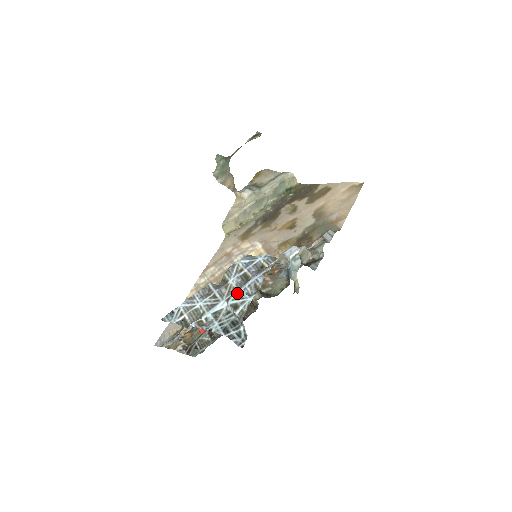
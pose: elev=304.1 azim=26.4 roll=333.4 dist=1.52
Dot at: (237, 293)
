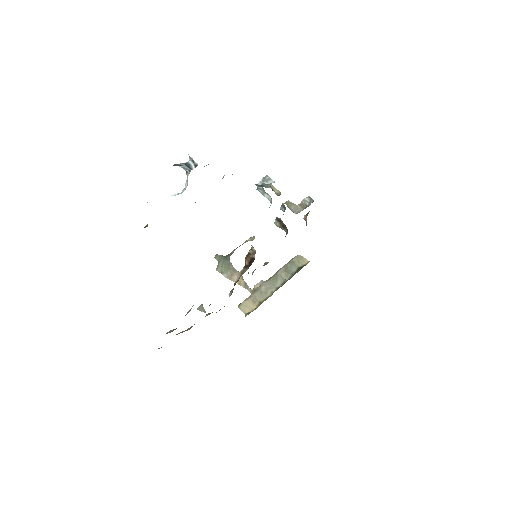
Dot at: occluded
